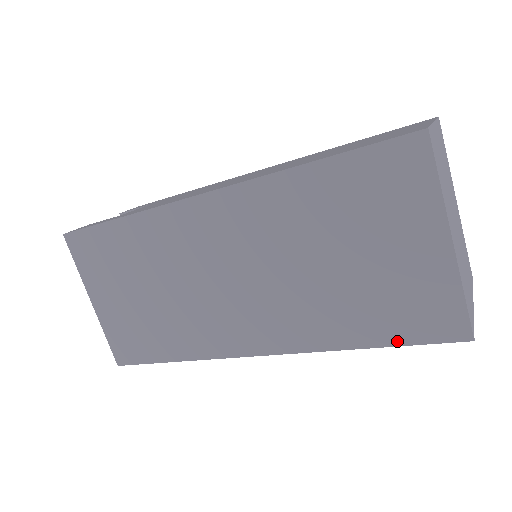
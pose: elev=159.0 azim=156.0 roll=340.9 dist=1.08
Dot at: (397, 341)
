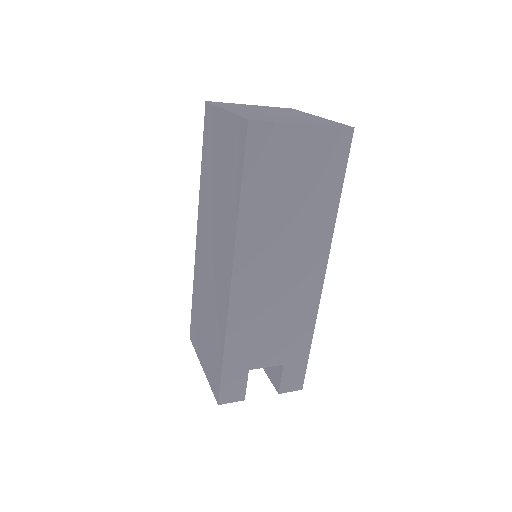
Dot at: (241, 173)
